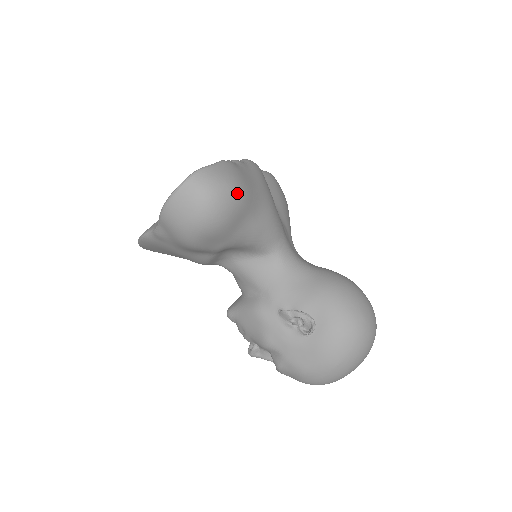
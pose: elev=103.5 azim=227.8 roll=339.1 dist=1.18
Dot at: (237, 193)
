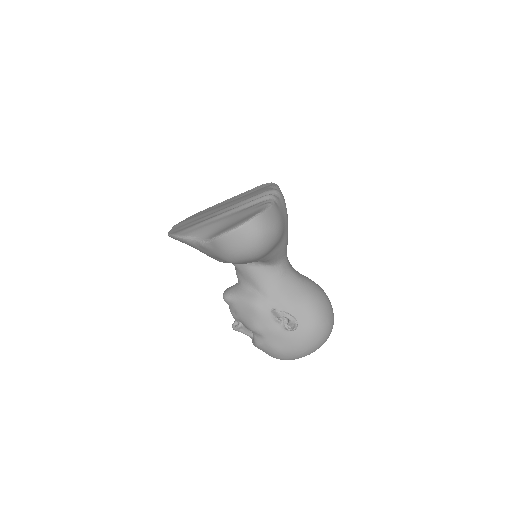
Dot at: (278, 234)
